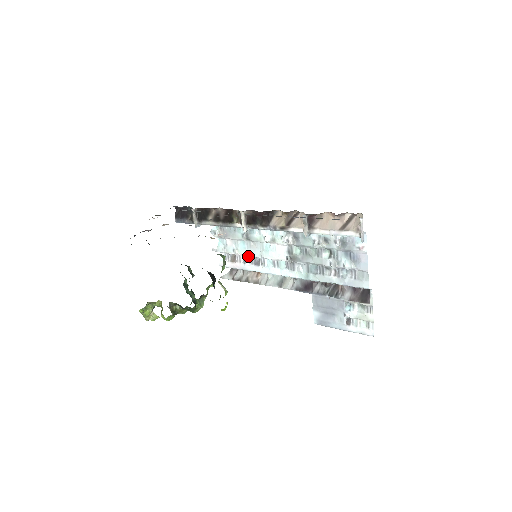
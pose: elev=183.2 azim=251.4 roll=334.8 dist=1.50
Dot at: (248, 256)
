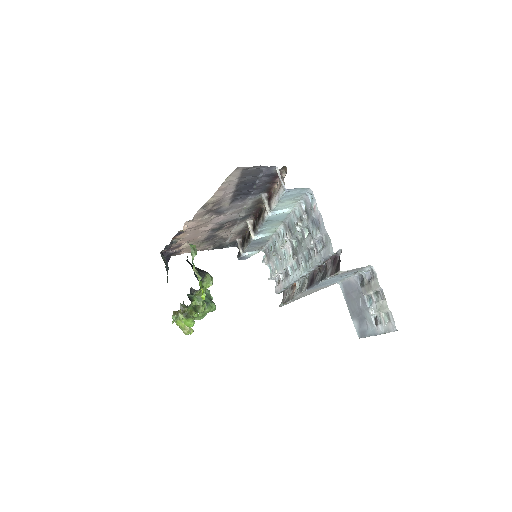
Dot at: occluded
